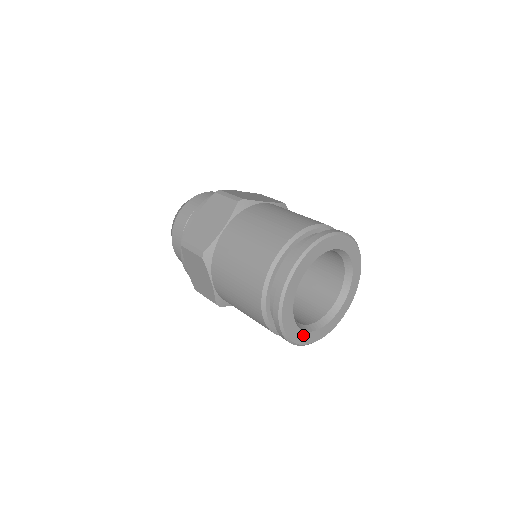
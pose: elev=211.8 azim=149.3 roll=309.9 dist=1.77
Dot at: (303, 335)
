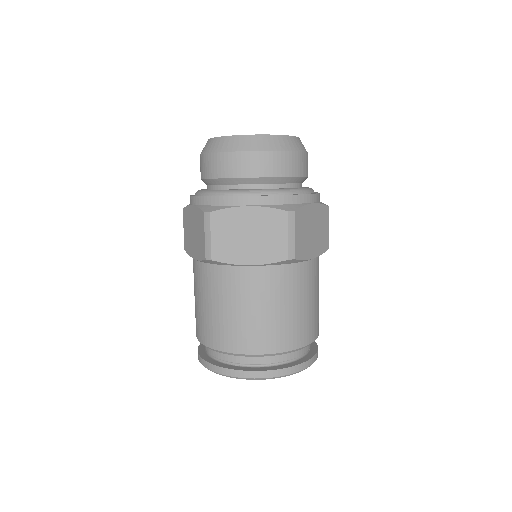
Dot at: occluded
